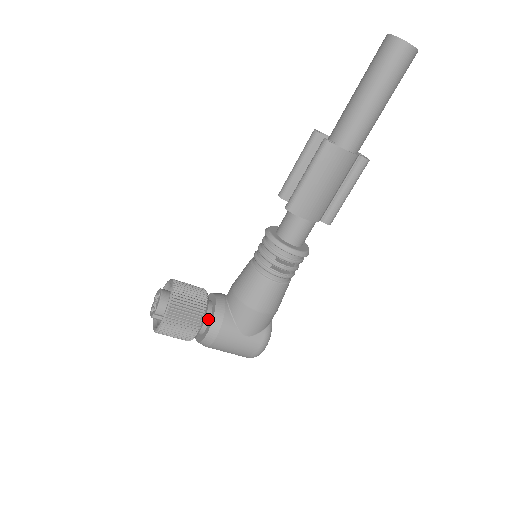
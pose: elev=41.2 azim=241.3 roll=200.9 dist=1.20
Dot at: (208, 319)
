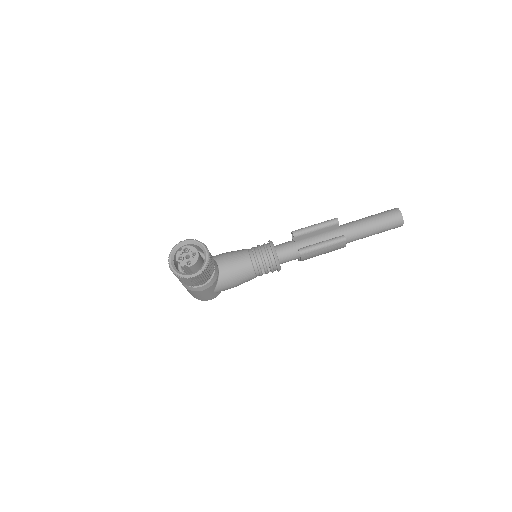
Dot at: occluded
